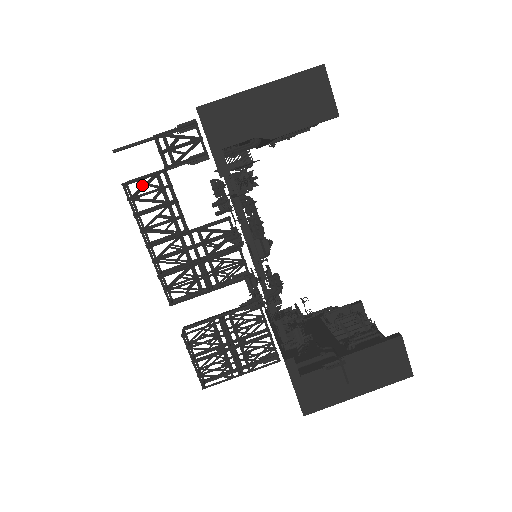
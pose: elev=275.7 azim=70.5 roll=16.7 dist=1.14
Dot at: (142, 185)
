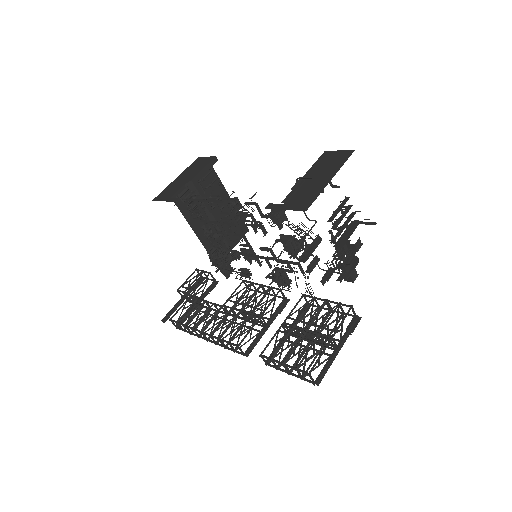
Dot at: occluded
